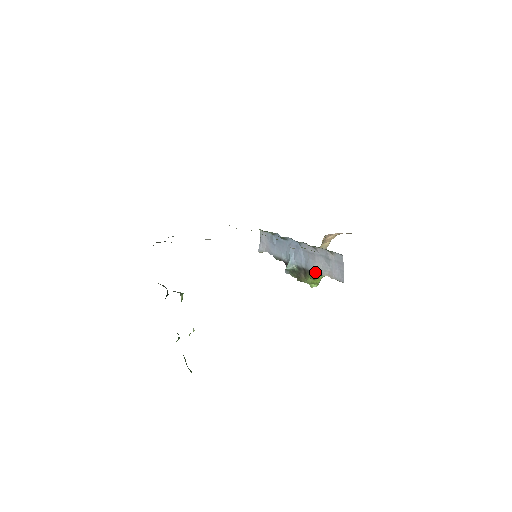
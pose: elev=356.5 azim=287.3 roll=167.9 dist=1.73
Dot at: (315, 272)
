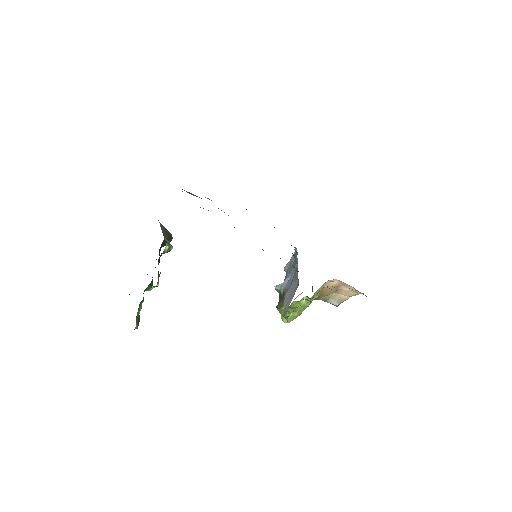
Dot at: occluded
